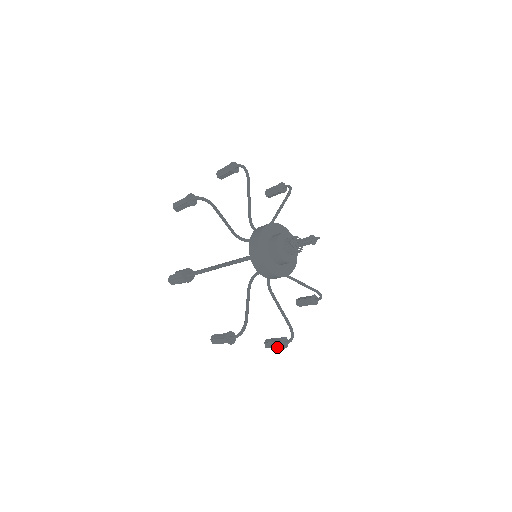
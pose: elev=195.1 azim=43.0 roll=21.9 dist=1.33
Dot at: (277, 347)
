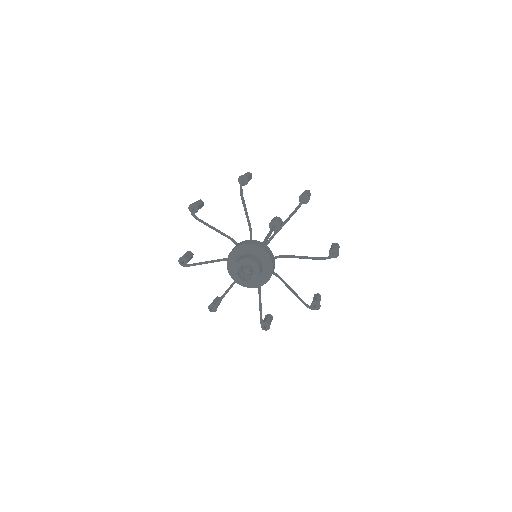
Dot at: occluded
